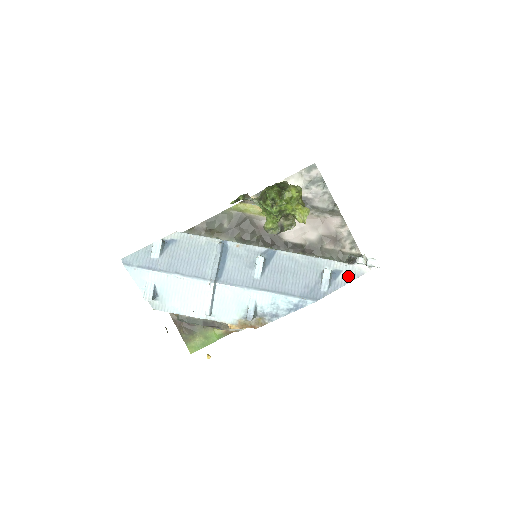
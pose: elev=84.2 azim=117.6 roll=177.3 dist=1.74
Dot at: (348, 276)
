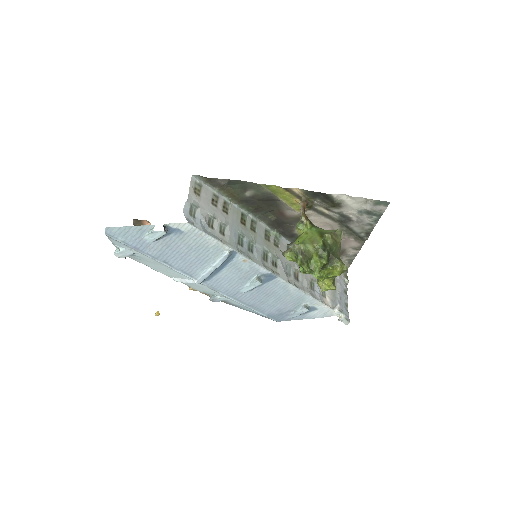
Dot at: (318, 314)
